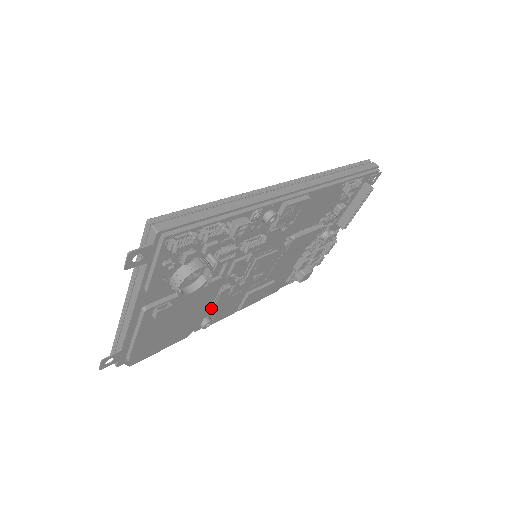
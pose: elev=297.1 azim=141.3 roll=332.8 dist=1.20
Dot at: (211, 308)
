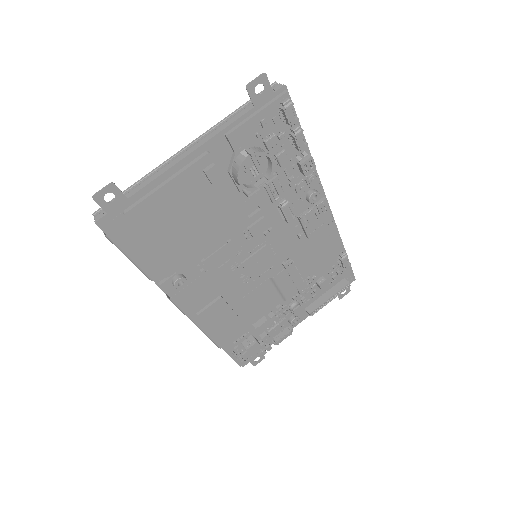
Dot at: (204, 259)
